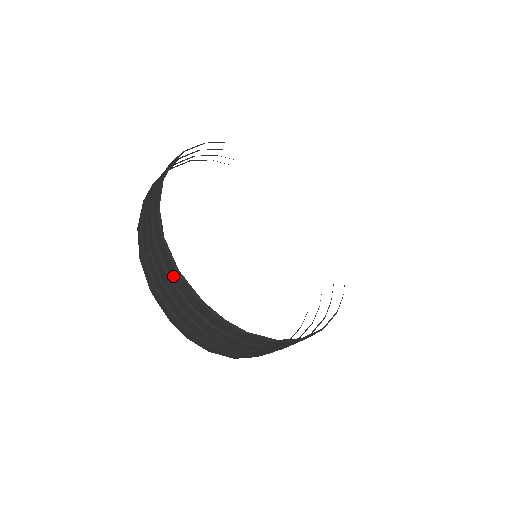
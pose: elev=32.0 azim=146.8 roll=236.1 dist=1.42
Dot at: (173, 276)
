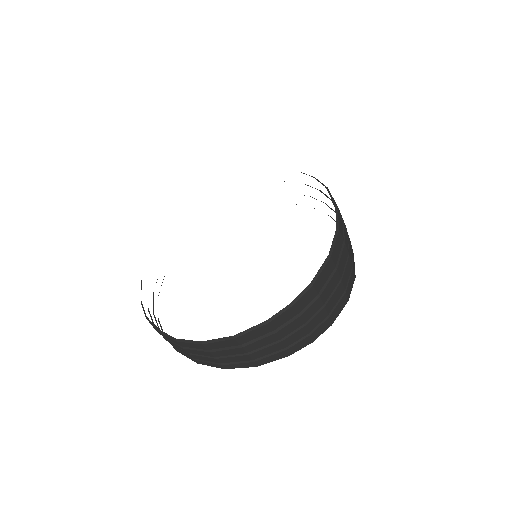
Dot at: (239, 343)
